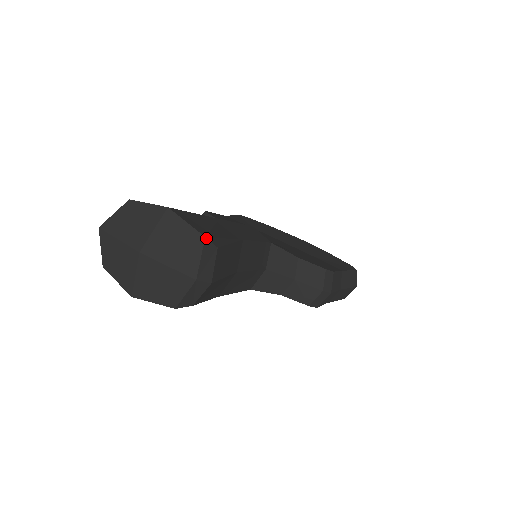
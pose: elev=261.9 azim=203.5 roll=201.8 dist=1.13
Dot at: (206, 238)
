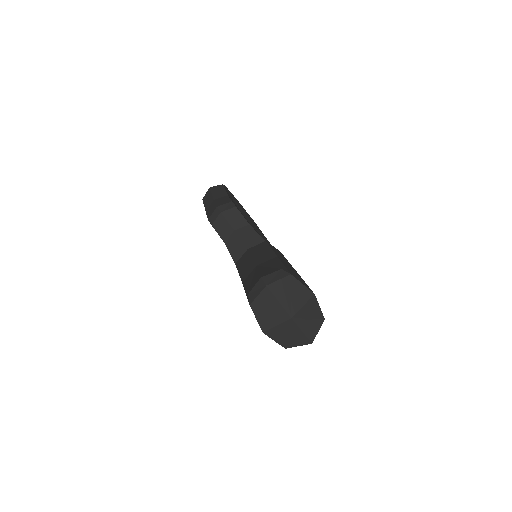
Dot at: occluded
